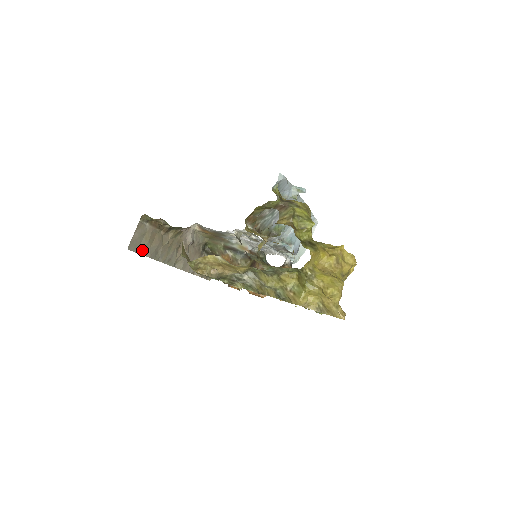
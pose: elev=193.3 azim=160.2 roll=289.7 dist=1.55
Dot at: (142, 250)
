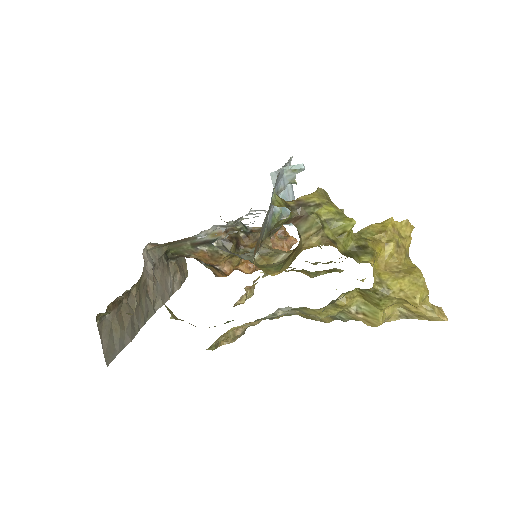
Dot at: (120, 345)
